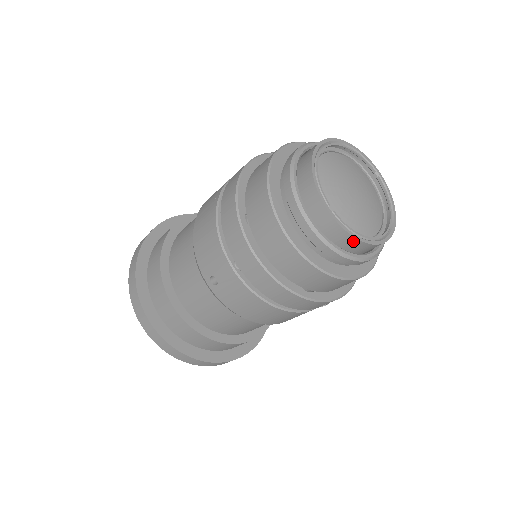
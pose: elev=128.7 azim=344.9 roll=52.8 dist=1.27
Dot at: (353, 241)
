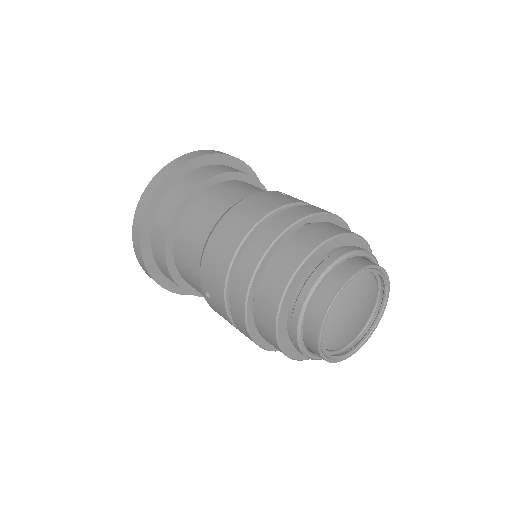
Dot at: (326, 360)
